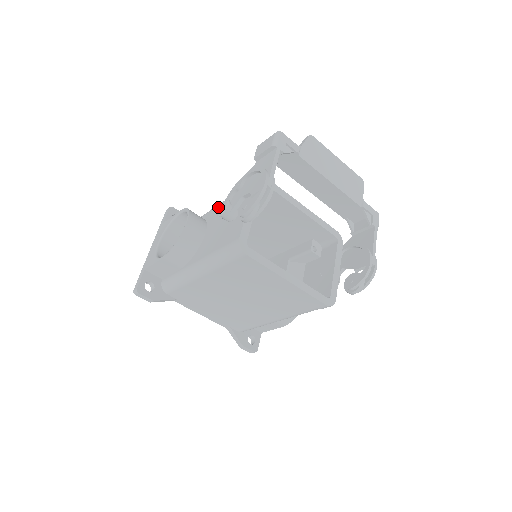
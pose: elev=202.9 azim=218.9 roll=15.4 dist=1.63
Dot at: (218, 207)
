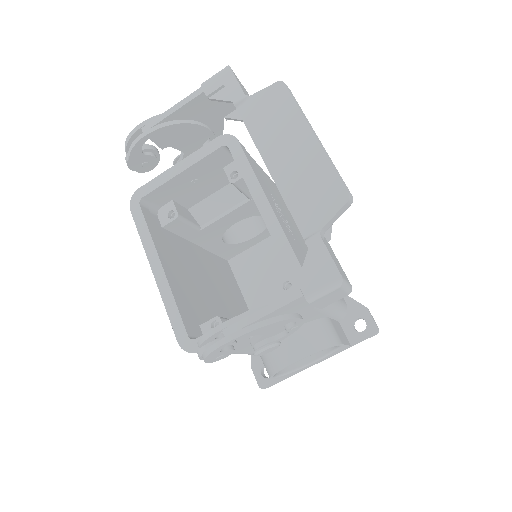
Dot at: occluded
